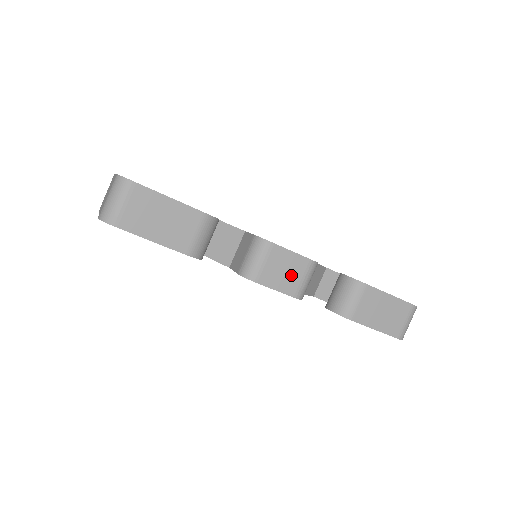
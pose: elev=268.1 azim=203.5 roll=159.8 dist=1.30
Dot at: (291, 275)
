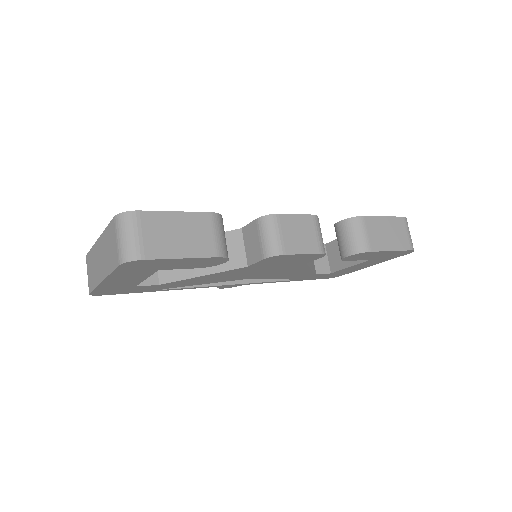
Dot at: (307, 235)
